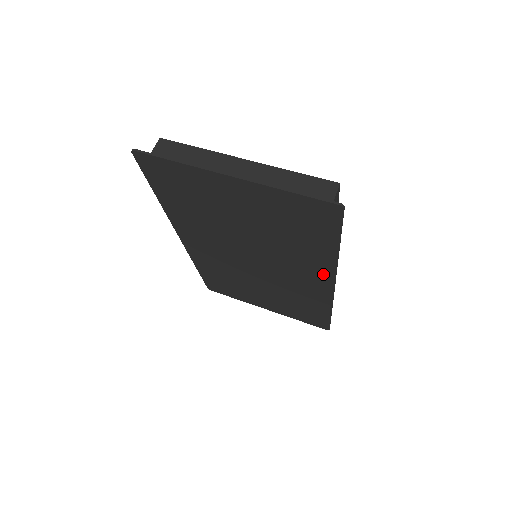
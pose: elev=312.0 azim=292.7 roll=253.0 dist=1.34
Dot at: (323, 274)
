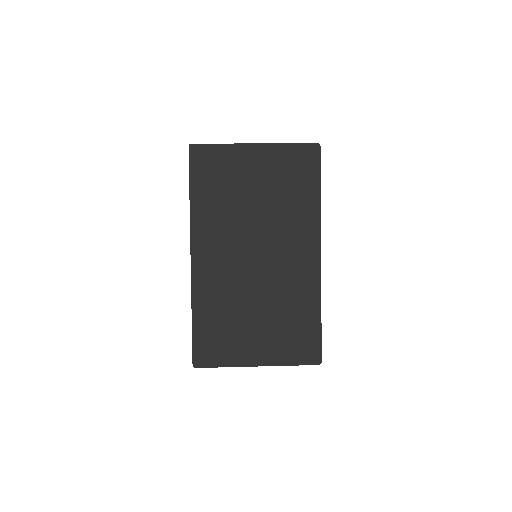
Dot at: (312, 238)
